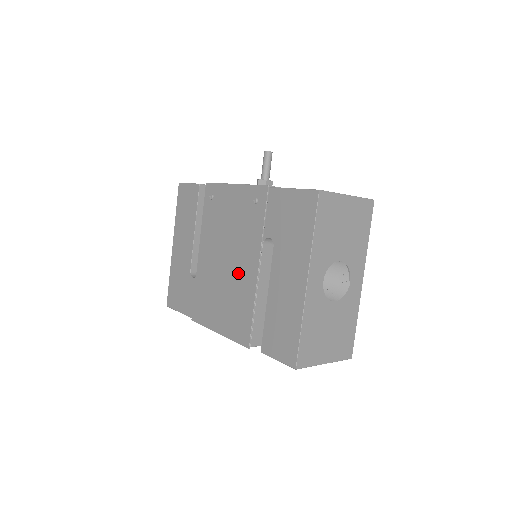
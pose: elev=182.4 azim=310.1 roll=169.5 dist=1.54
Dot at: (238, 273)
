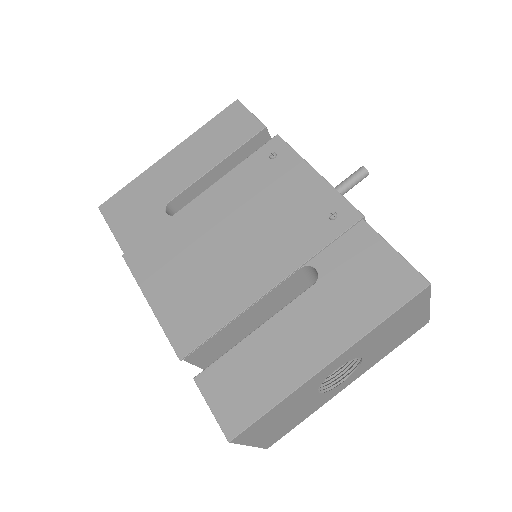
Dot at: (239, 267)
